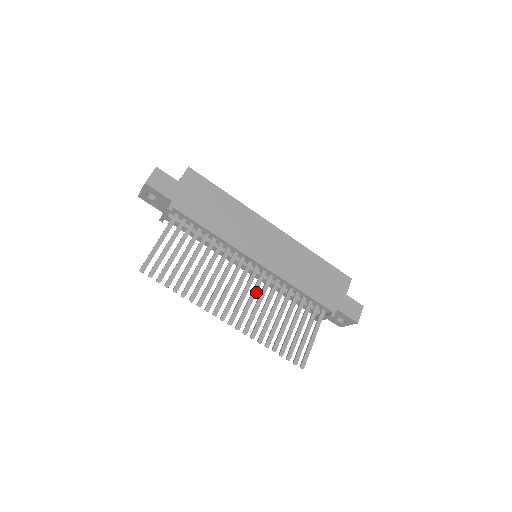
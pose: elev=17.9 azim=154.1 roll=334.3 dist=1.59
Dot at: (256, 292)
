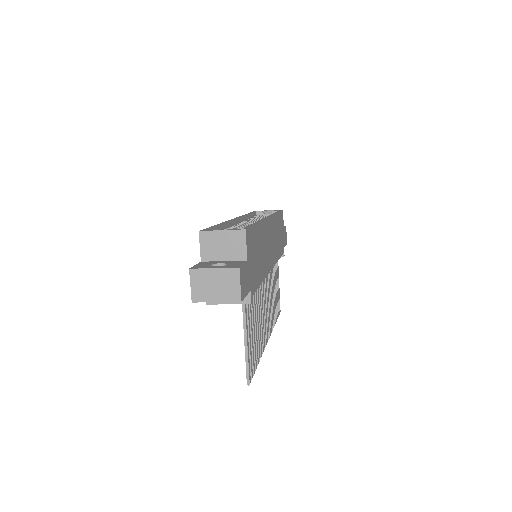
Dot at: (269, 293)
